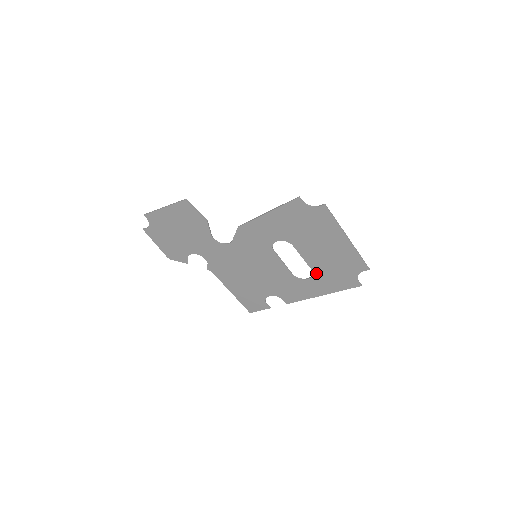
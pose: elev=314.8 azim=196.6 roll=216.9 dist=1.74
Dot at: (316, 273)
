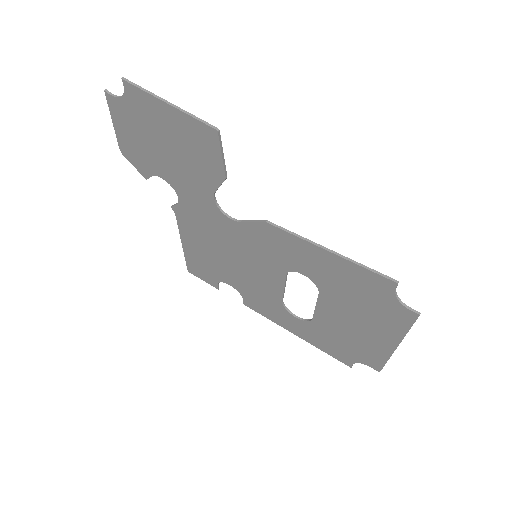
Dot at: (314, 324)
